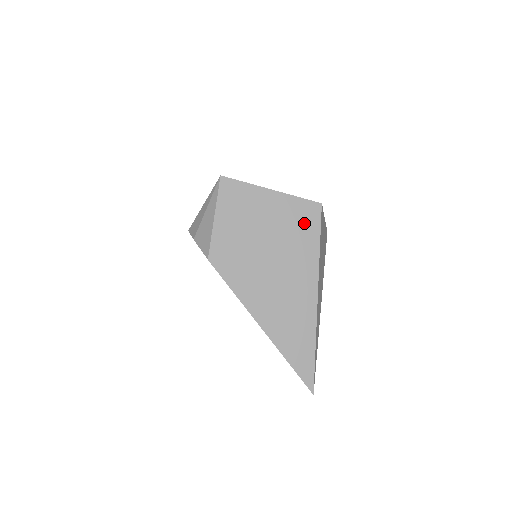
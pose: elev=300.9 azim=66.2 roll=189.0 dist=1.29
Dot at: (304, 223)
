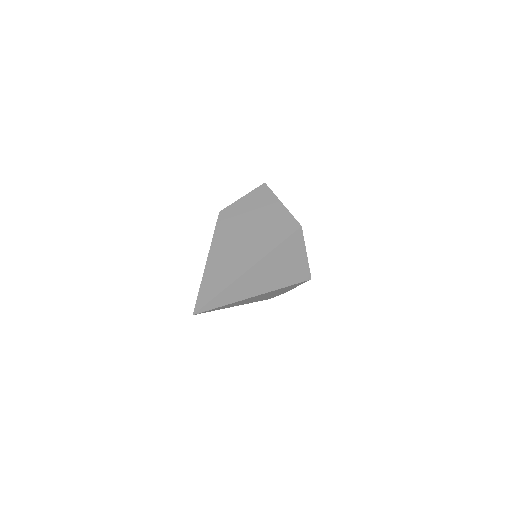
Dot at: (282, 228)
